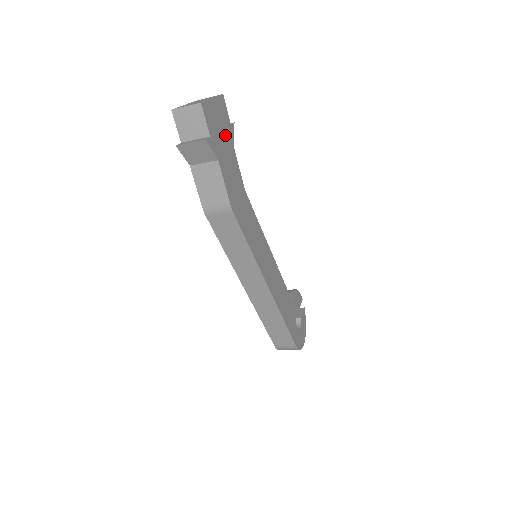
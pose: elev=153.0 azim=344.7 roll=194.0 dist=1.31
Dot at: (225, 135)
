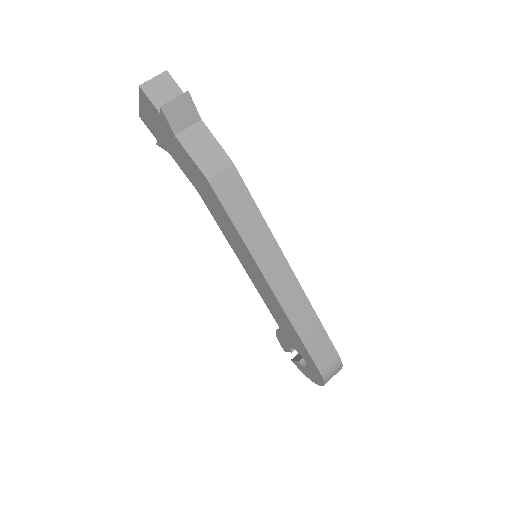
Dot at: occluded
